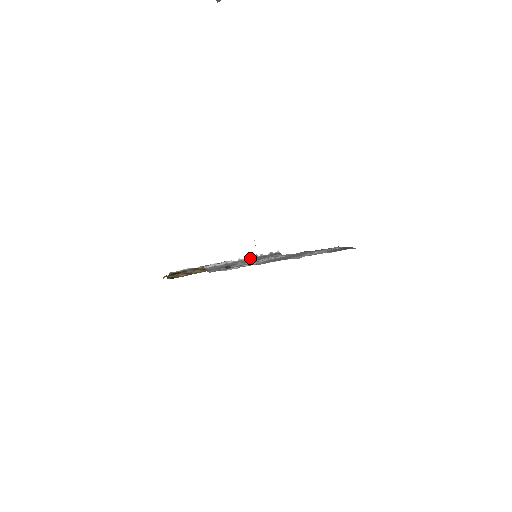
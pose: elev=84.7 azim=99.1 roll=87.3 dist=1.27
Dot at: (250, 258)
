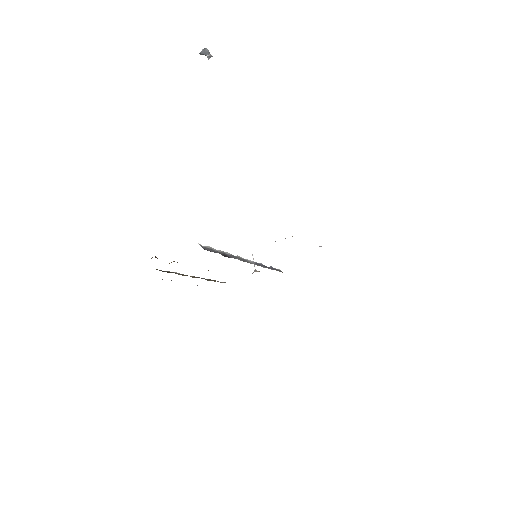
Dot at: (249, 260)
